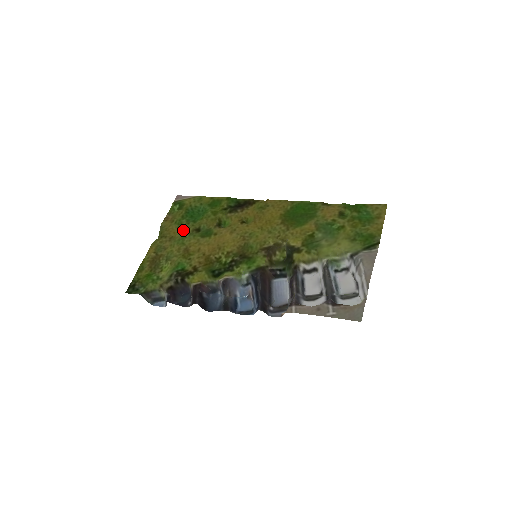
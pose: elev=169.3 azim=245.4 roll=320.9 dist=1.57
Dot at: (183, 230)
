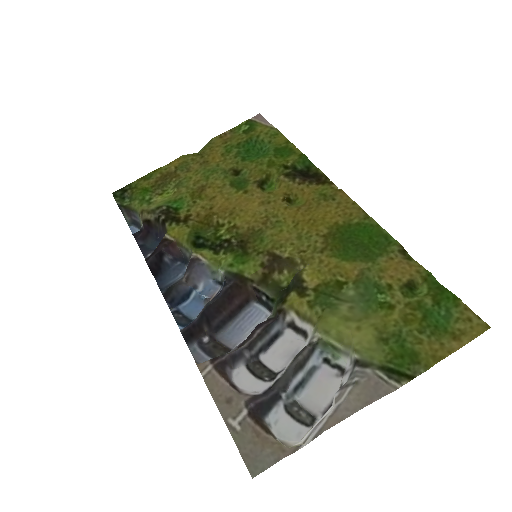
Dot at: (223, 161)
